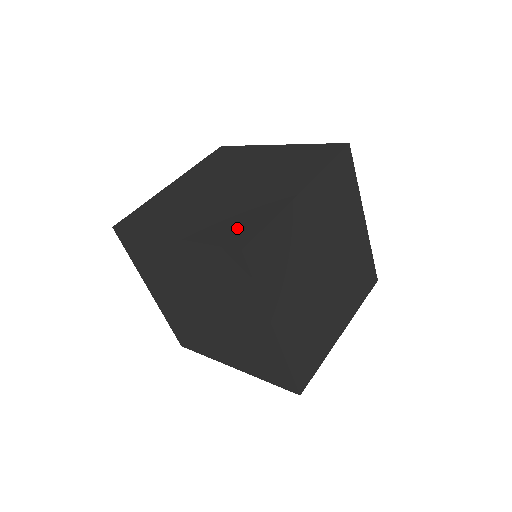
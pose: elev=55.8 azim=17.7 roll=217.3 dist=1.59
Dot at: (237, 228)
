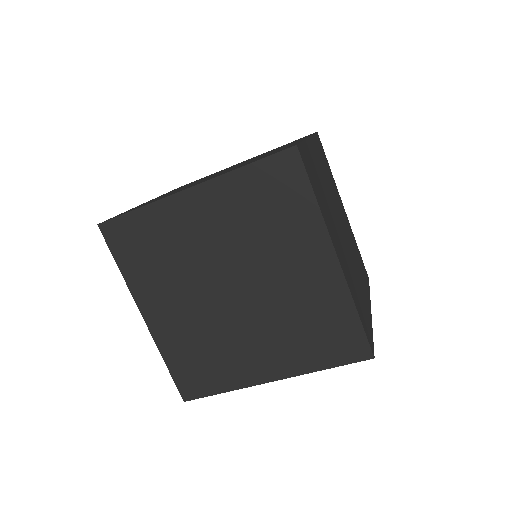
Dot at: occluded
